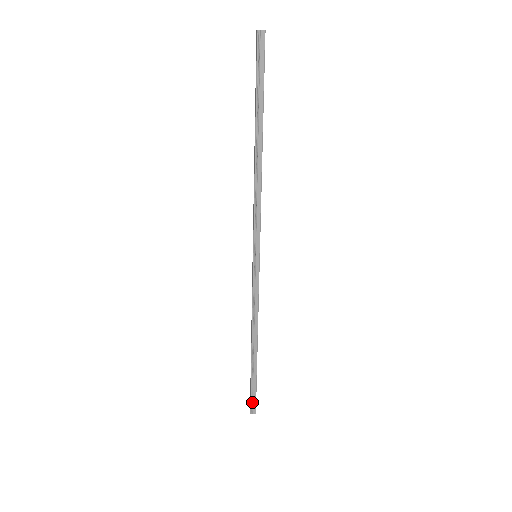
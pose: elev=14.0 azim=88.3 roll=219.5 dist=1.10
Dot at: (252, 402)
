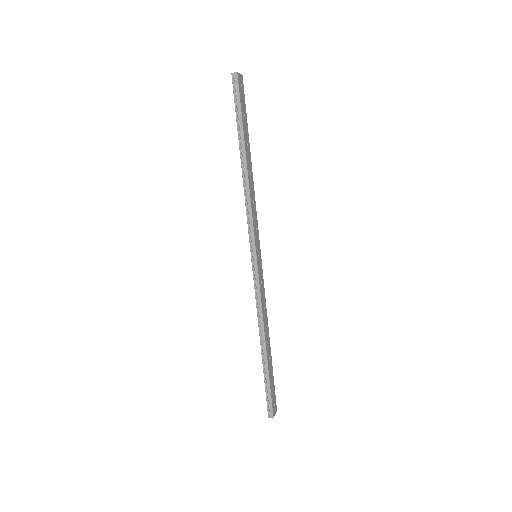
Dot at: (268, 405)
